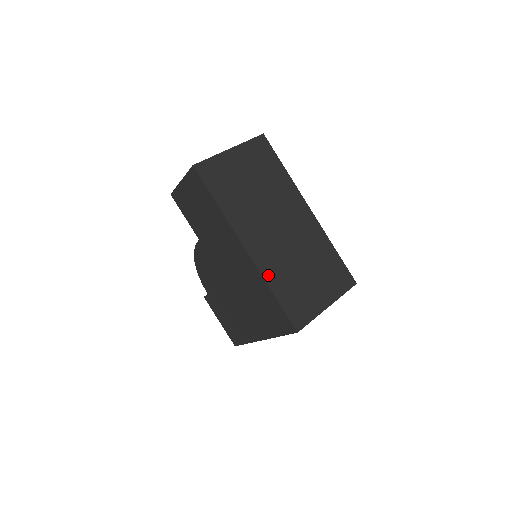
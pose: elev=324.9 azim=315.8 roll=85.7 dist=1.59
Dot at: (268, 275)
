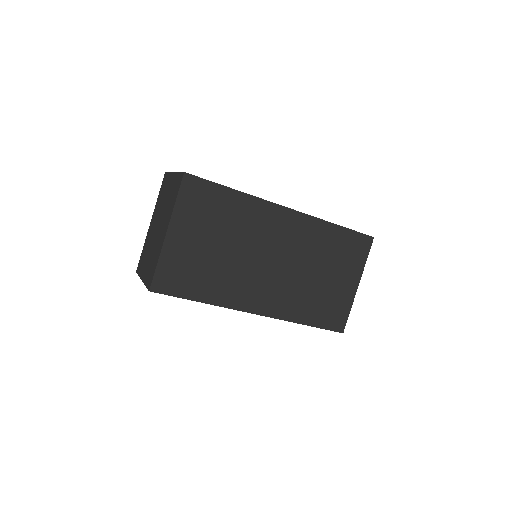
Dot at: (290, 315)
